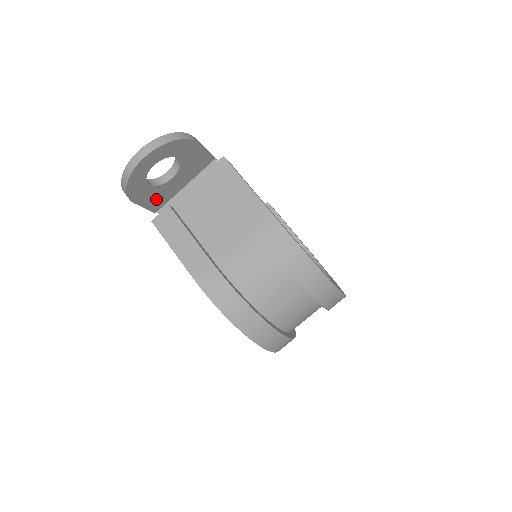
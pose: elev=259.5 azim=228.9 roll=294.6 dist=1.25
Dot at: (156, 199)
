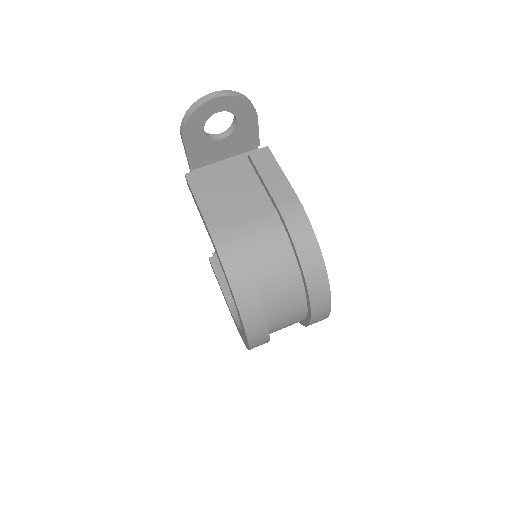
Dot at: (200, 153)
